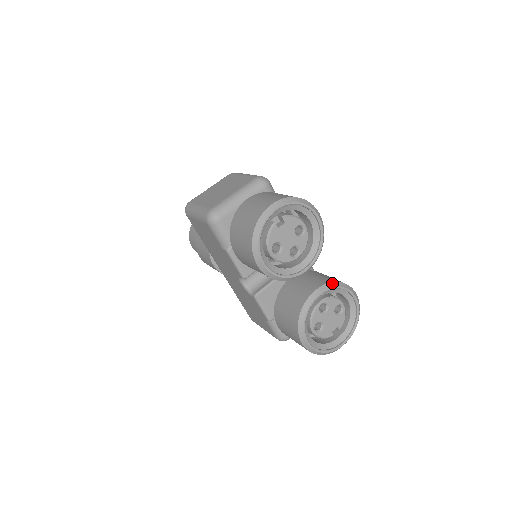
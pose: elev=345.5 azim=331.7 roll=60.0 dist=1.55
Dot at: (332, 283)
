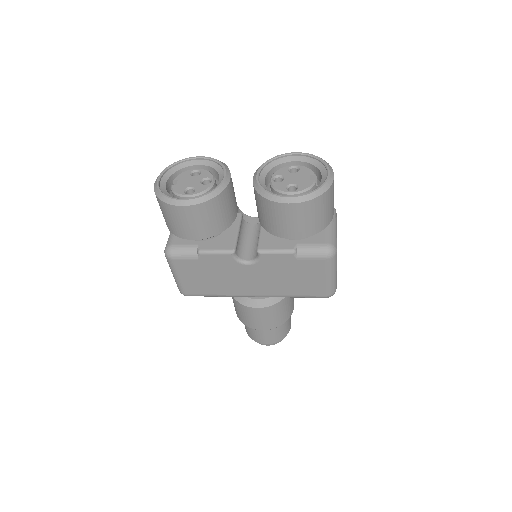
Dot at: (261, 166)
